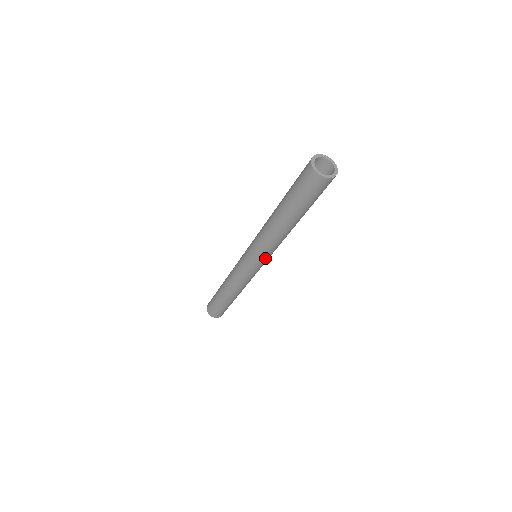
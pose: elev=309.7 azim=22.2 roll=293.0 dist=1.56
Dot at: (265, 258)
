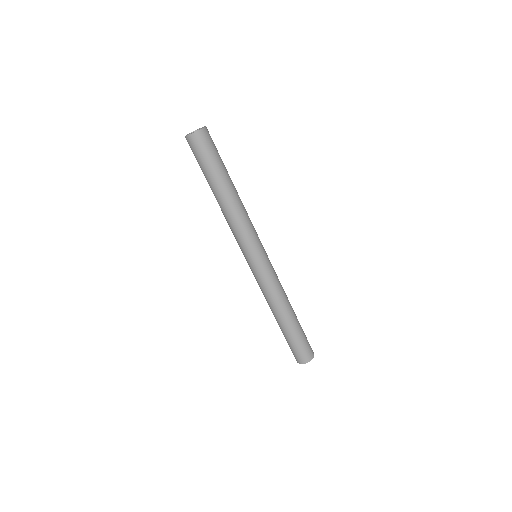
Dot at: (249, 247)
